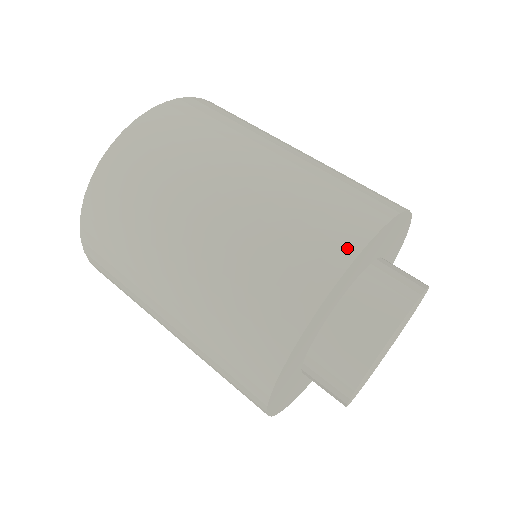
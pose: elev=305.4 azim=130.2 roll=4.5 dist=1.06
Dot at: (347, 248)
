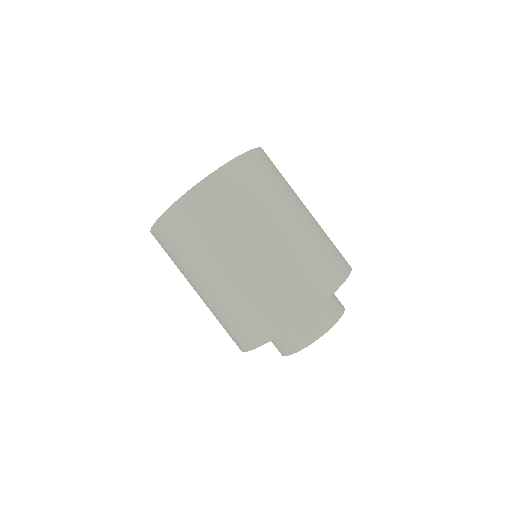
Dot at: (339, 279)
